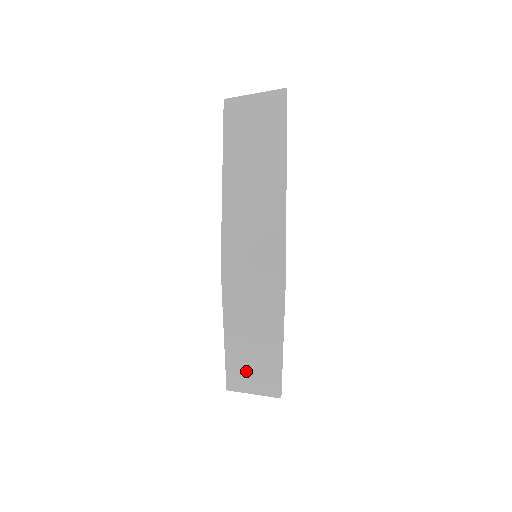
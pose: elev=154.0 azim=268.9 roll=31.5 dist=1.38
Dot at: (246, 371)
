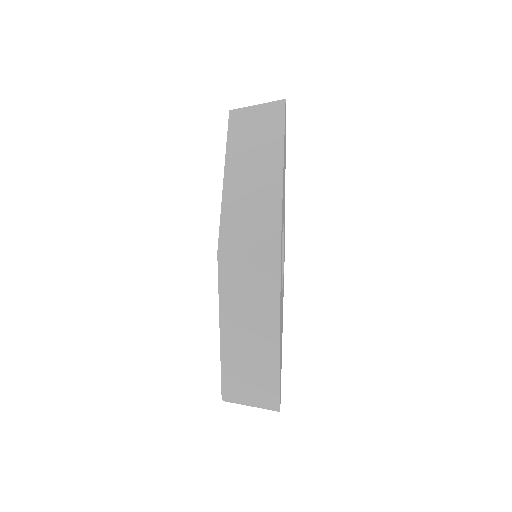
Dot at: (242, 374)
